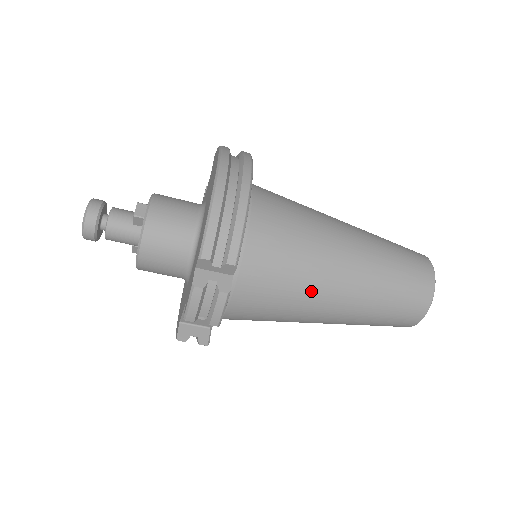
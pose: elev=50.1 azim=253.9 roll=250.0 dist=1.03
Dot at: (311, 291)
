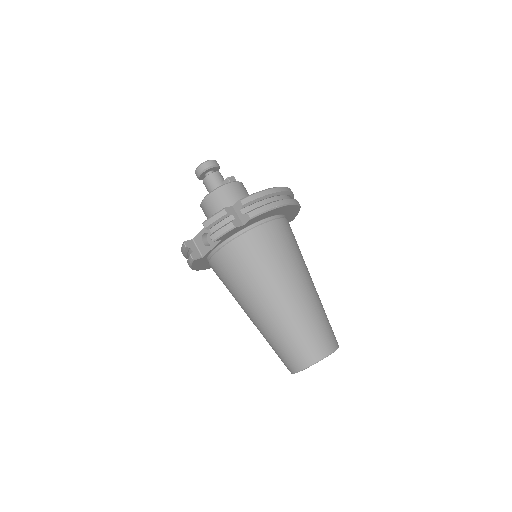
Dot at: (267, 280)
